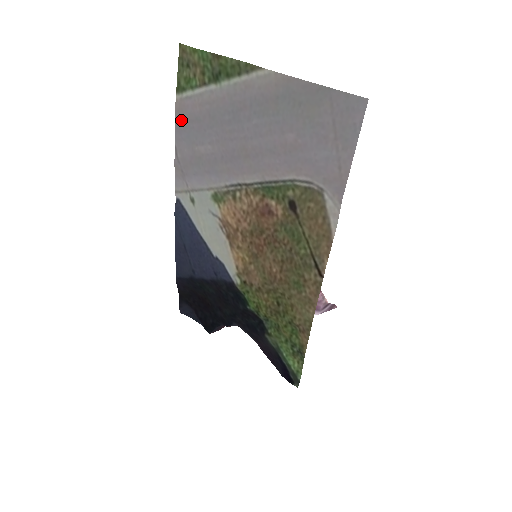
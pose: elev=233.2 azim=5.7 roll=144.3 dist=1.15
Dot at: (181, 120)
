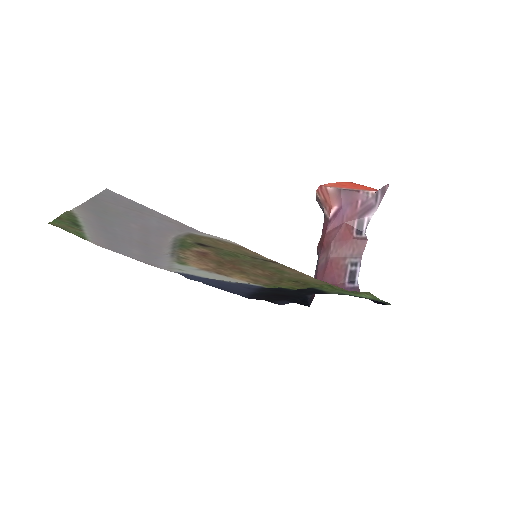
Dot at: (109, 248)
